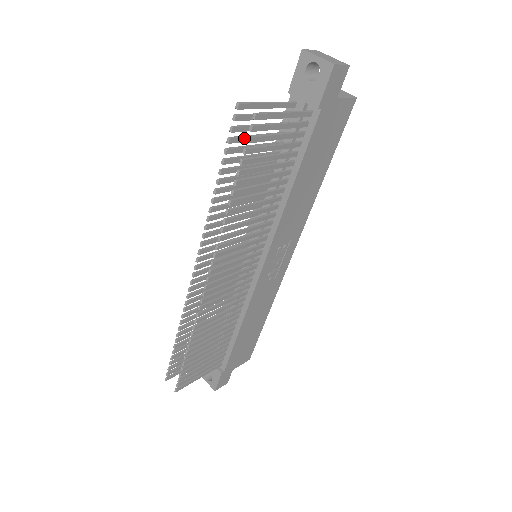
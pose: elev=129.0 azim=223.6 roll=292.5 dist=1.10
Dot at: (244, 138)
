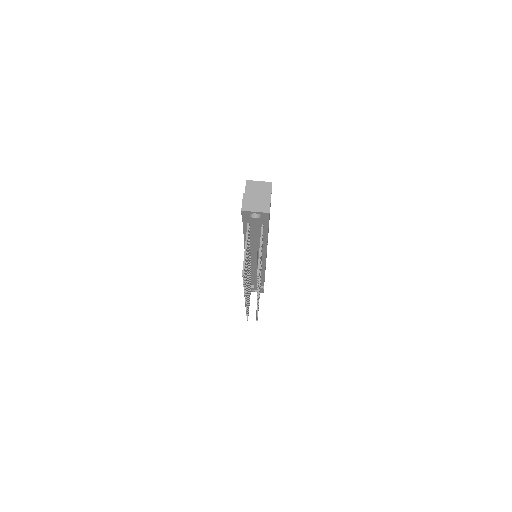
Dot at: (245, 268)
